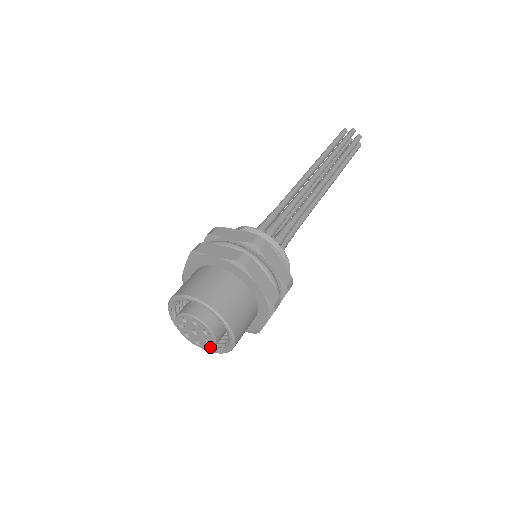
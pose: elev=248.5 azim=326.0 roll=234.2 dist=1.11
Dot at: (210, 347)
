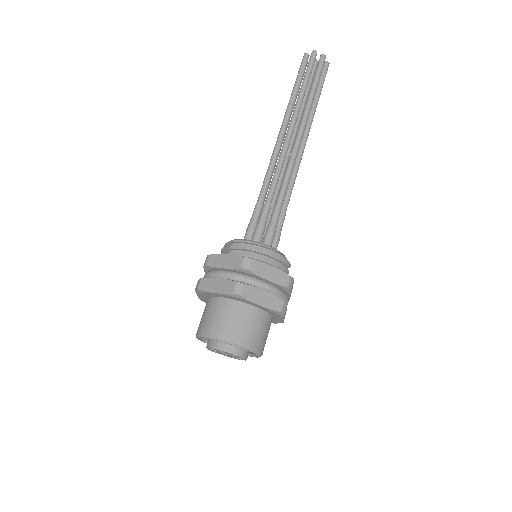
Dot at: occluded
